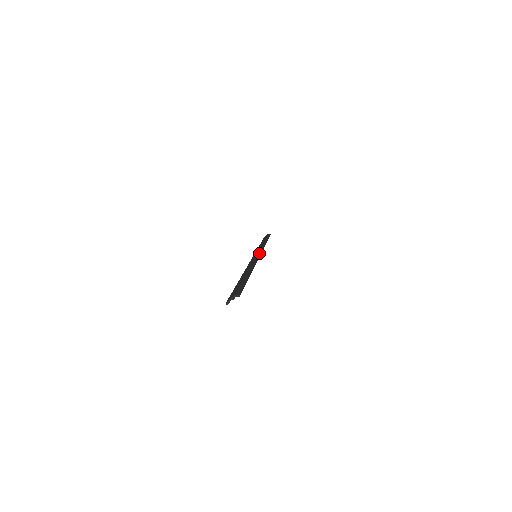
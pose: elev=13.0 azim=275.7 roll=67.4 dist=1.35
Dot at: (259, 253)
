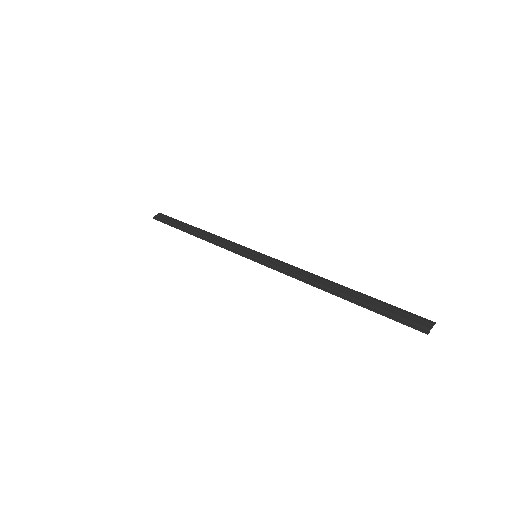
Dot at: (260, 253)
